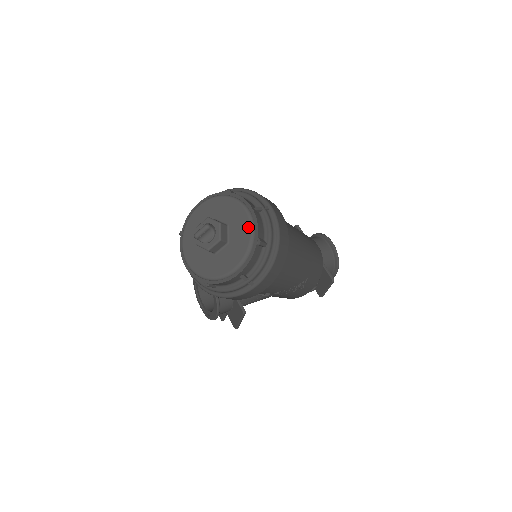
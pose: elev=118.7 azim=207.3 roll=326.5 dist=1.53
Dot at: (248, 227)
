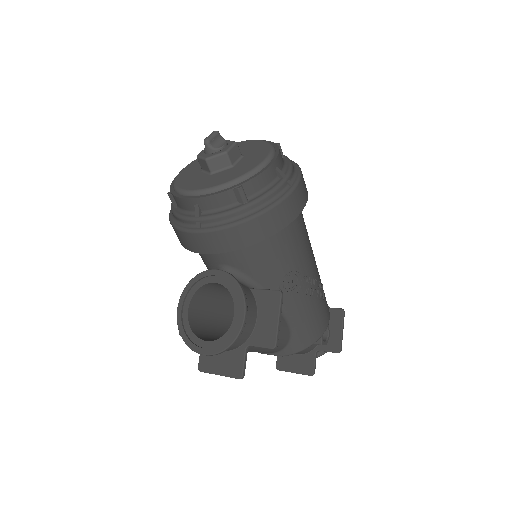
Dot at: (257, 141)
